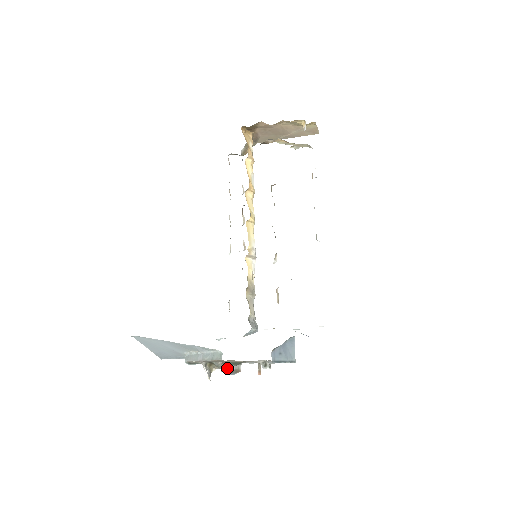
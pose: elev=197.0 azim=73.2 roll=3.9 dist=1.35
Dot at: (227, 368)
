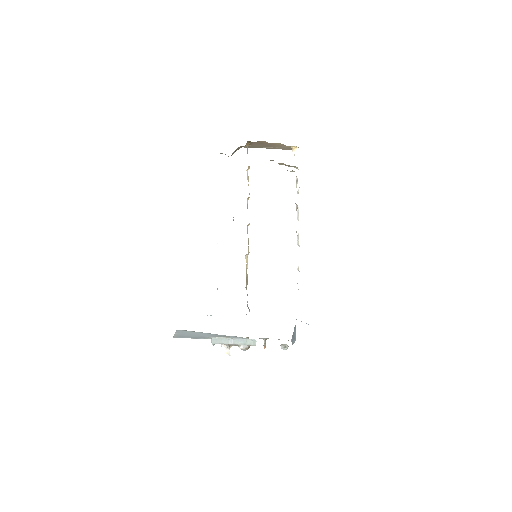
Dot at: (246, 347)
